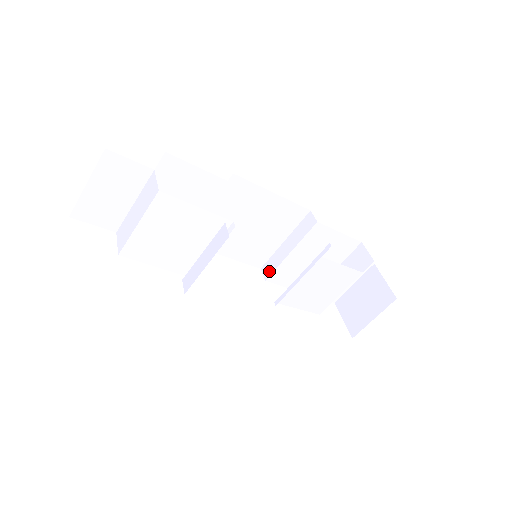
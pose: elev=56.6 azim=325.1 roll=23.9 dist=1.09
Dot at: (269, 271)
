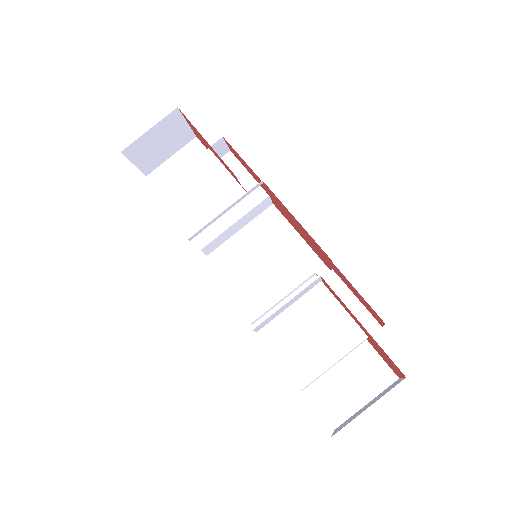
Dot at: occluded
